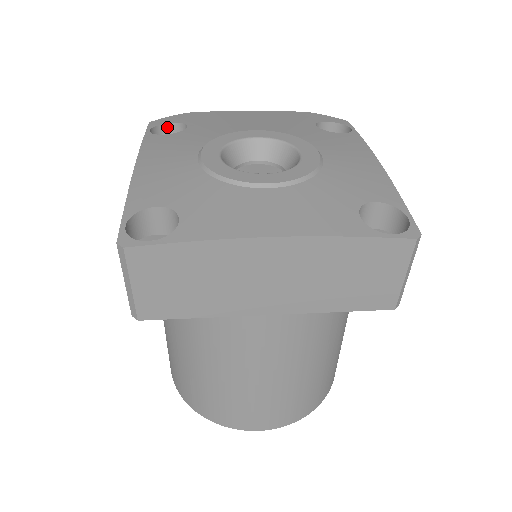
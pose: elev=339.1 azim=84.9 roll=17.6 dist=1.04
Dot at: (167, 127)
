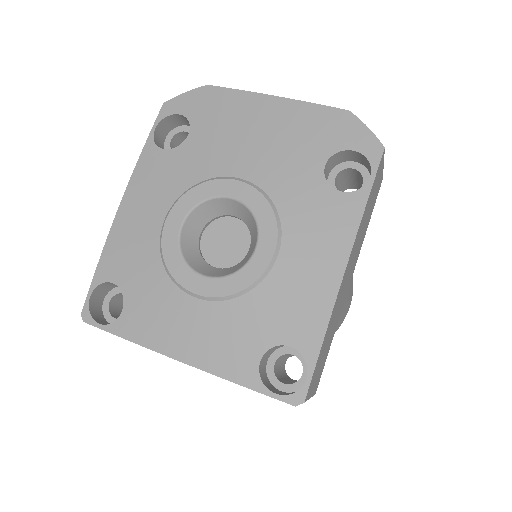
Dot at: (178, 116)
